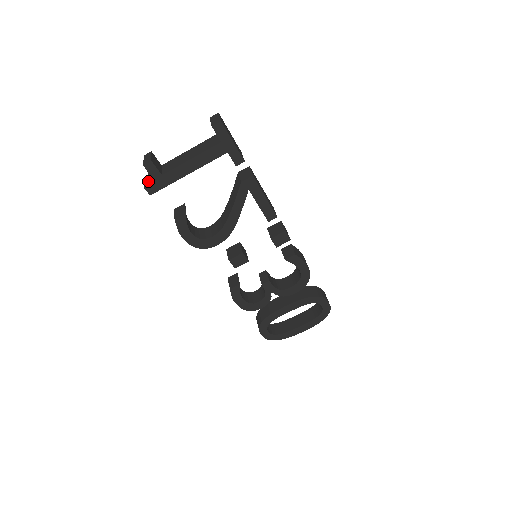
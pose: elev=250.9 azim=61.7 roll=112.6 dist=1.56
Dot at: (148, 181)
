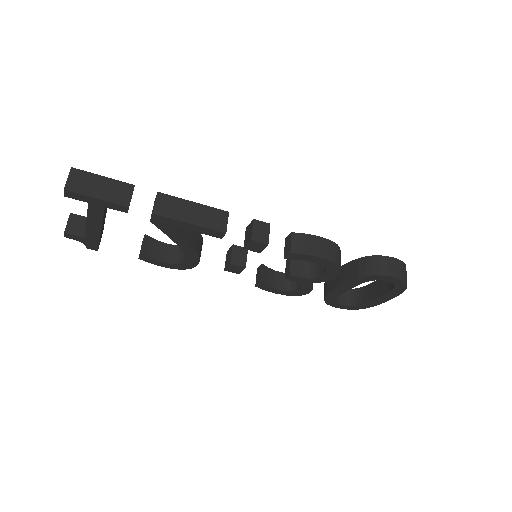
Dot at: occluded
